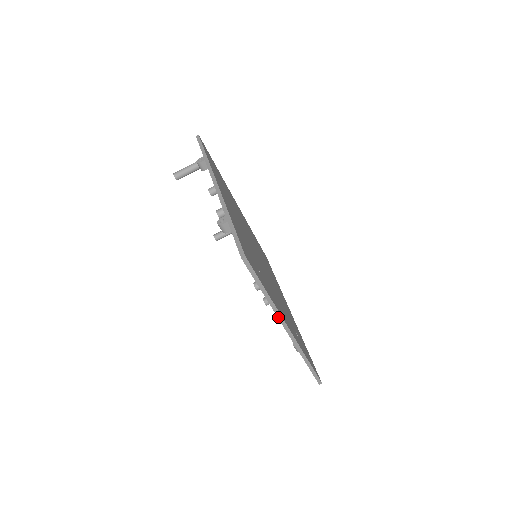
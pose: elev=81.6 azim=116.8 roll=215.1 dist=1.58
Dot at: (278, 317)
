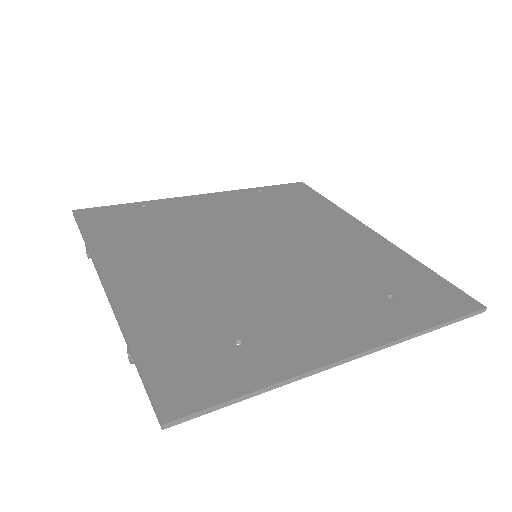
Dot at: (317, 372)
